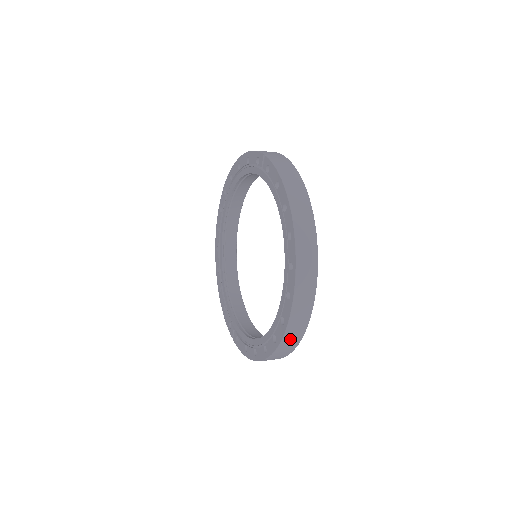
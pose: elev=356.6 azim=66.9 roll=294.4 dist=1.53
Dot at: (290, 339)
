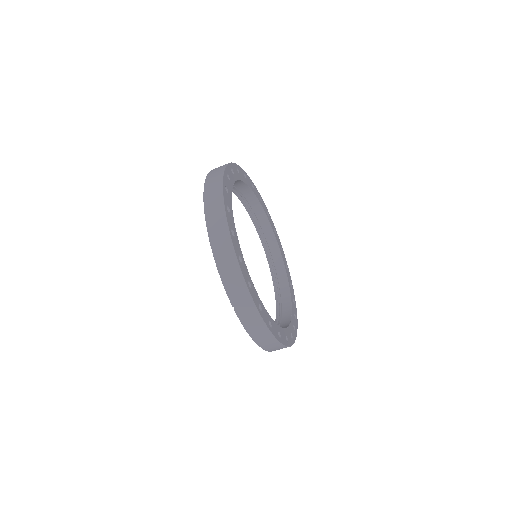
Dot at: (212, 181)
